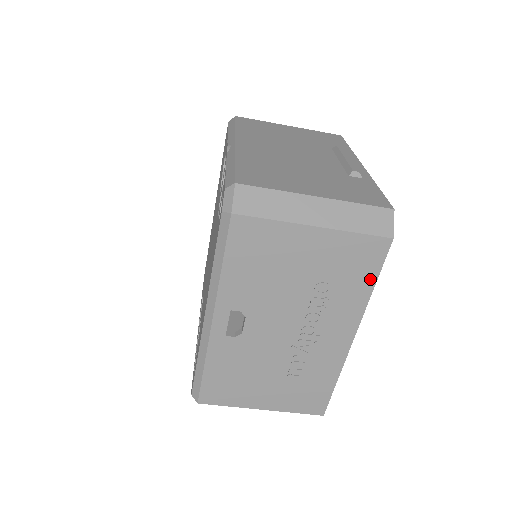
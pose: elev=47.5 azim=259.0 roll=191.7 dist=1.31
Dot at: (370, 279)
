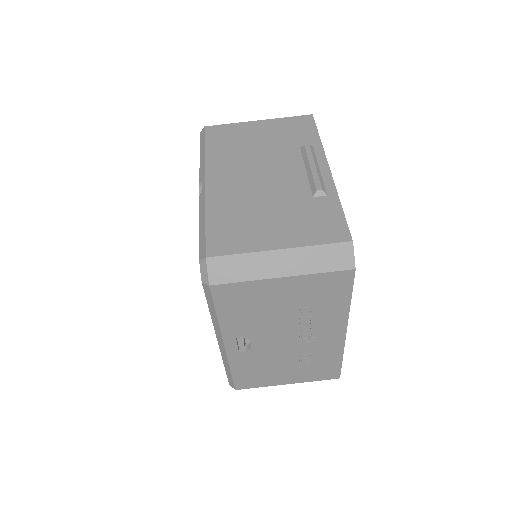
Dot at: (345, 297)
